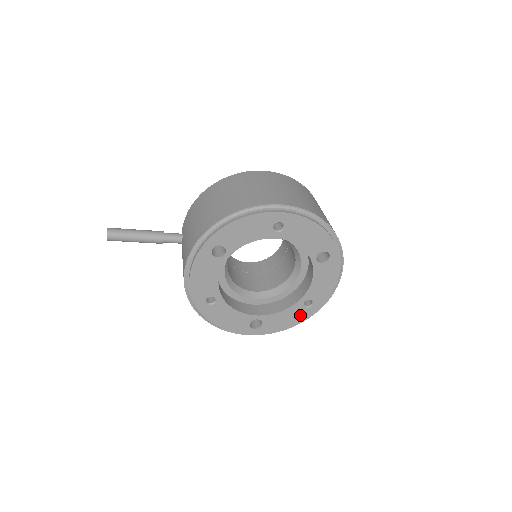
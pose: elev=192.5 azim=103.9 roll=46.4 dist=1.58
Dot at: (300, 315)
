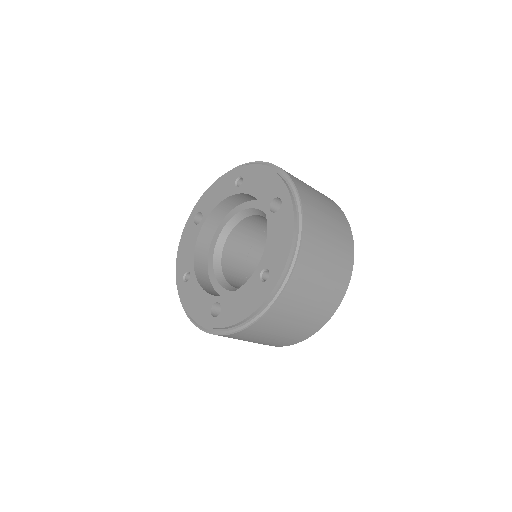
Dot at: (257, 295)
